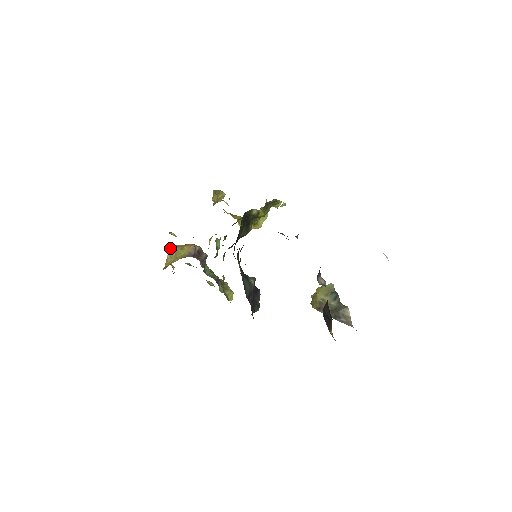
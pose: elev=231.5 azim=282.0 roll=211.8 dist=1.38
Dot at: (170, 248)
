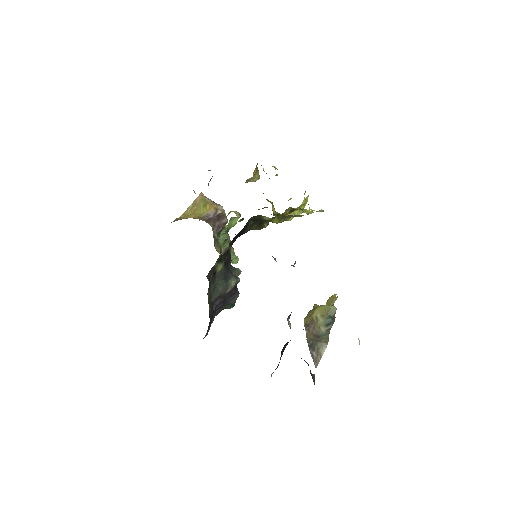
Dot at: (197, 198)
